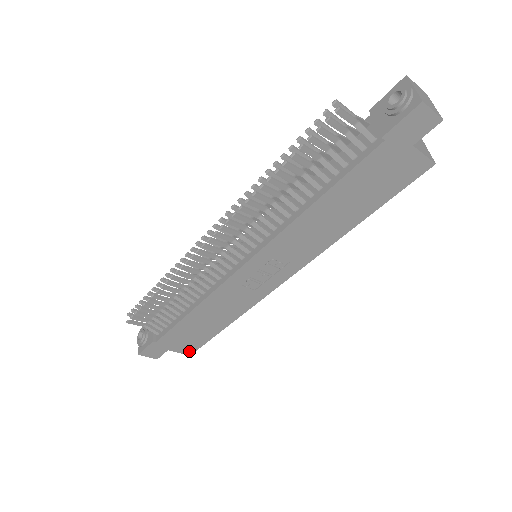
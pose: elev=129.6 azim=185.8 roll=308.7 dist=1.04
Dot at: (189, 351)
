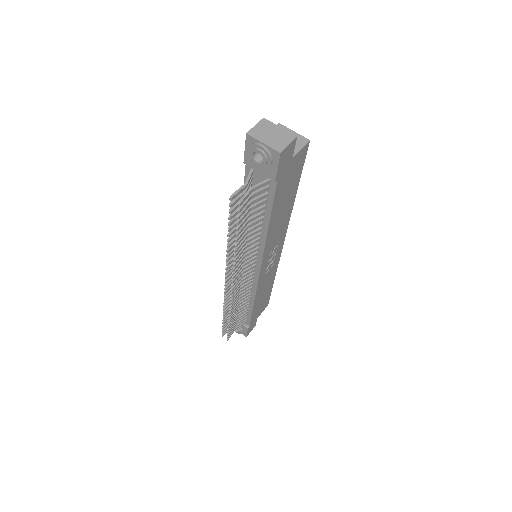
Dot at: (266, 306)
